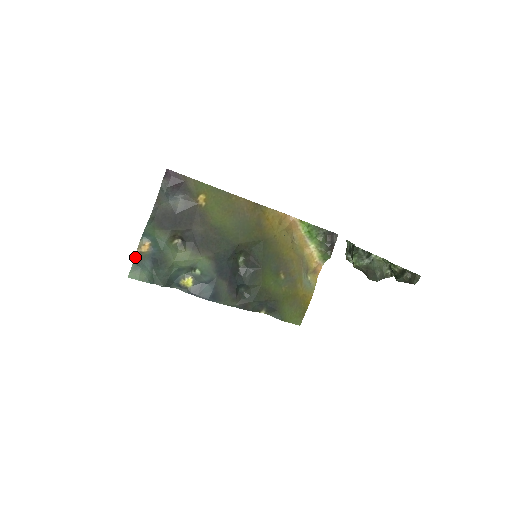
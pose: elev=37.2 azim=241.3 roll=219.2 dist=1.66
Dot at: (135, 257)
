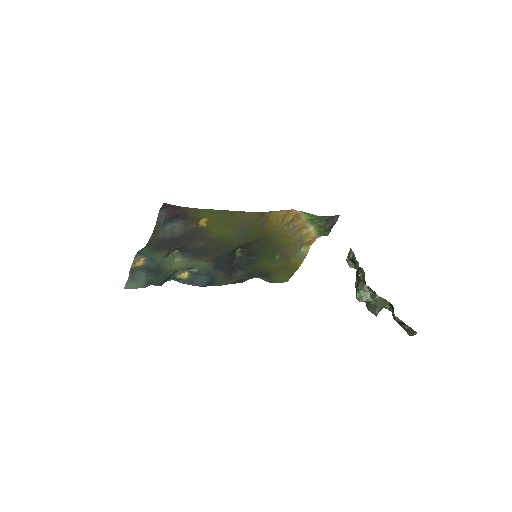
Dot at: (130, 272)
